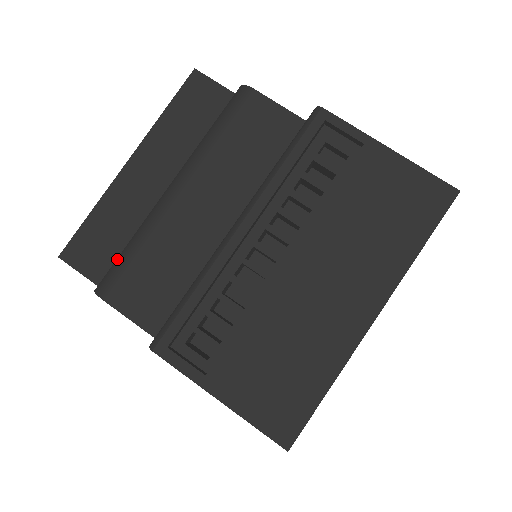
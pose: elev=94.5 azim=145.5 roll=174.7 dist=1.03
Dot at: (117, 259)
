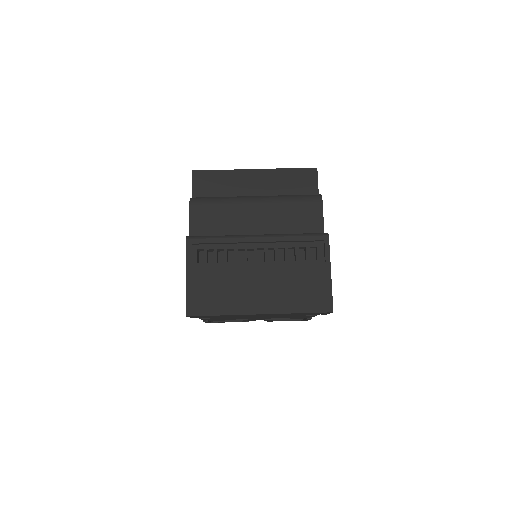
Dot at: (210, 197)
